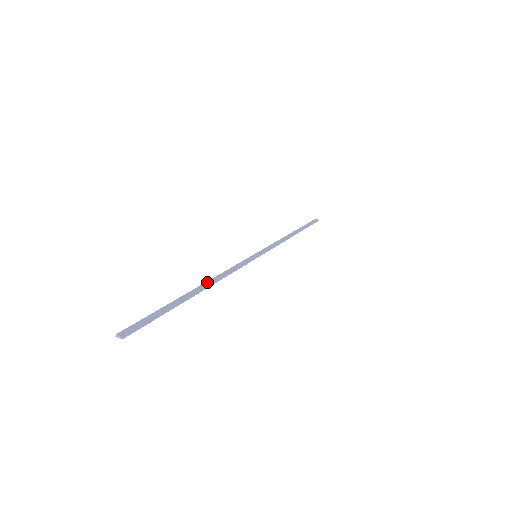
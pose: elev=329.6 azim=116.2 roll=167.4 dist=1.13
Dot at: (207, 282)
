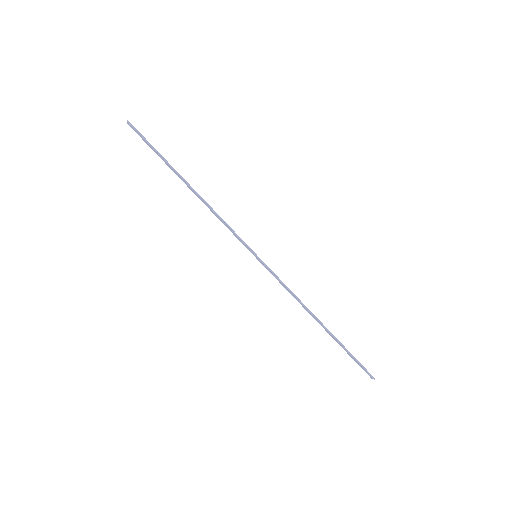
Dot at: (199, 196)
